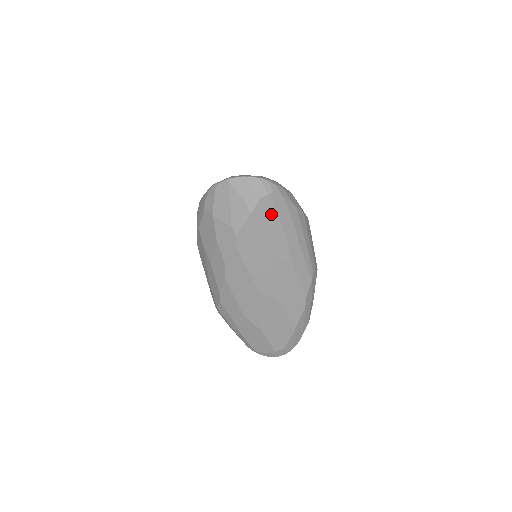
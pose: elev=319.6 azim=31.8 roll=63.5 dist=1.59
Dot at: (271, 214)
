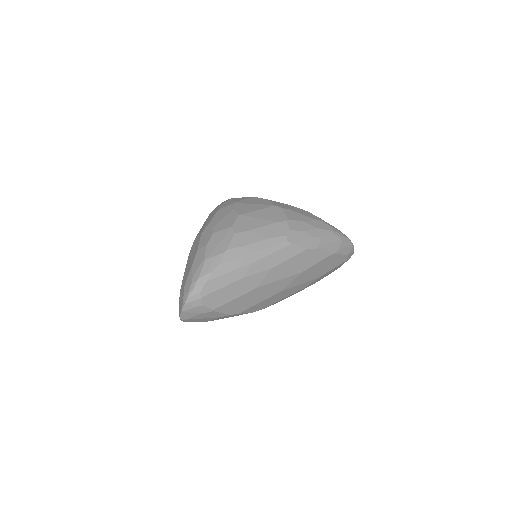
Dot at: (219, 294)
